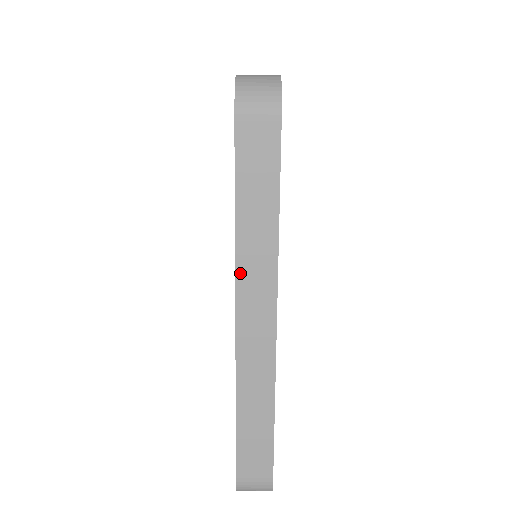
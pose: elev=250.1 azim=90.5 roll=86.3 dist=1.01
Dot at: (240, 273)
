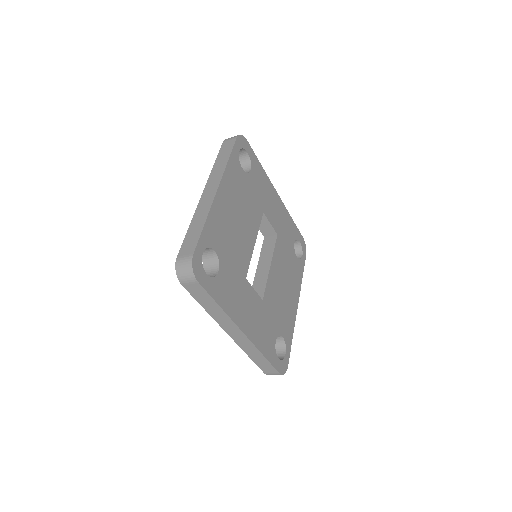
Dot at: (219, 323)
